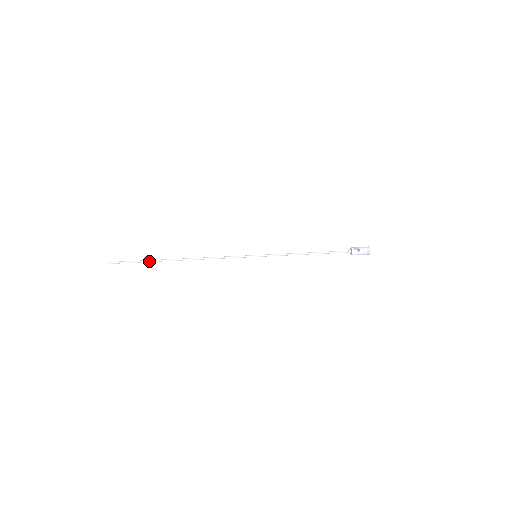
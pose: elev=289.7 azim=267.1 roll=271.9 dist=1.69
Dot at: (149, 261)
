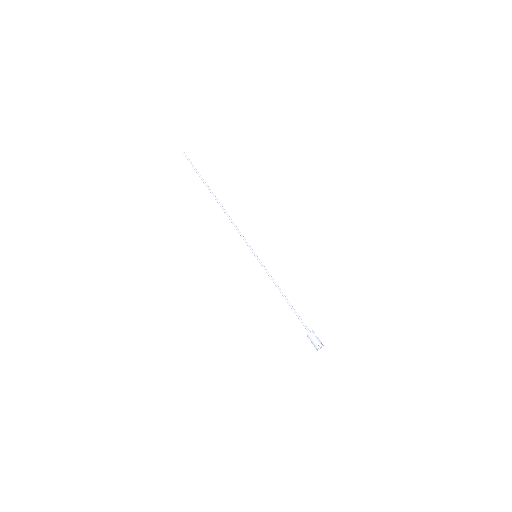
Dot at: occluded
